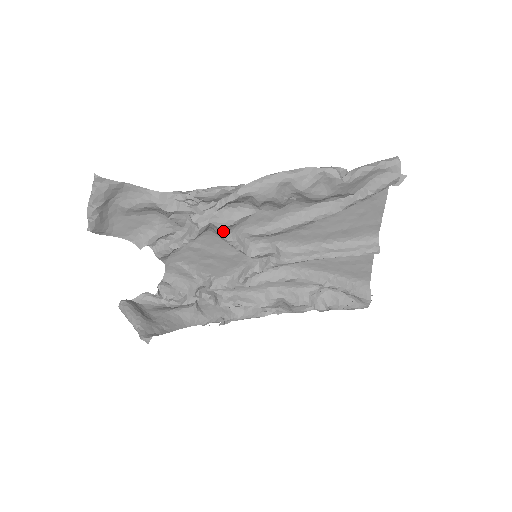
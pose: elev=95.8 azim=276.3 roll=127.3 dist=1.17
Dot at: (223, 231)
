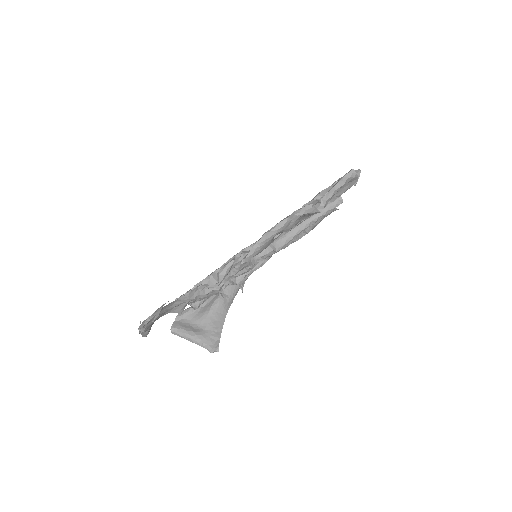
Dot at: occluded
